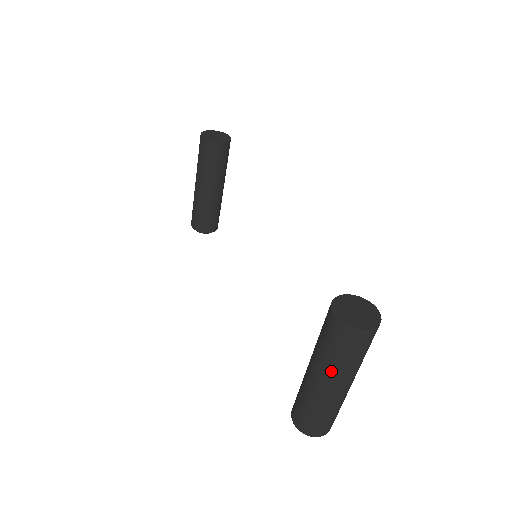
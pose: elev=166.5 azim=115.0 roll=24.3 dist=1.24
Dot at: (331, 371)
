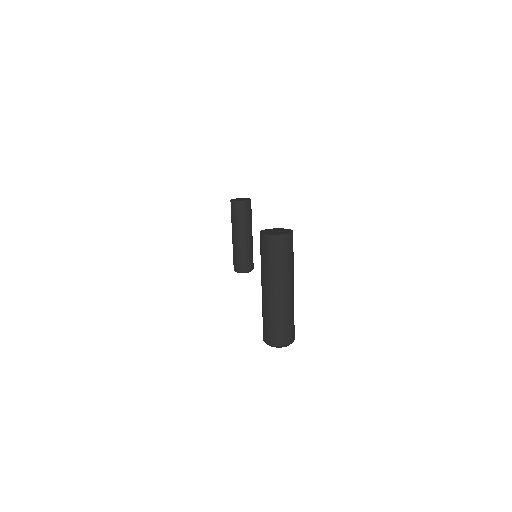
Dot at: (267, 276)
